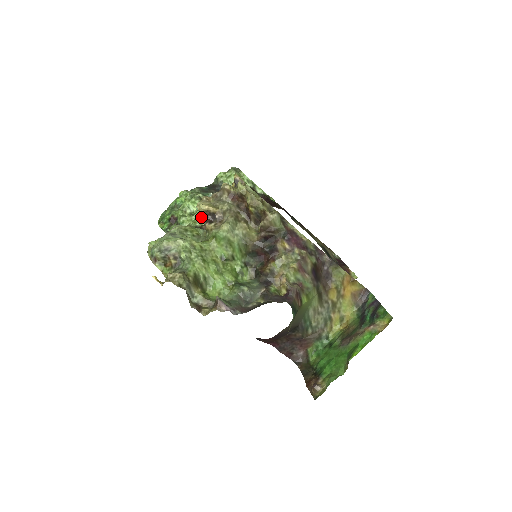
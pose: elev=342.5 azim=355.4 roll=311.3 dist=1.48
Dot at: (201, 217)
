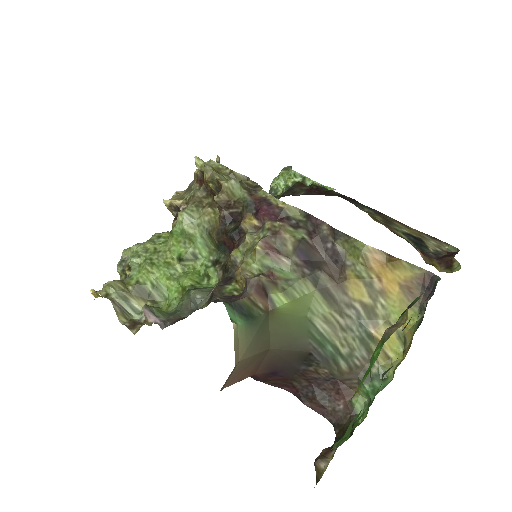
Dot at: occluded
